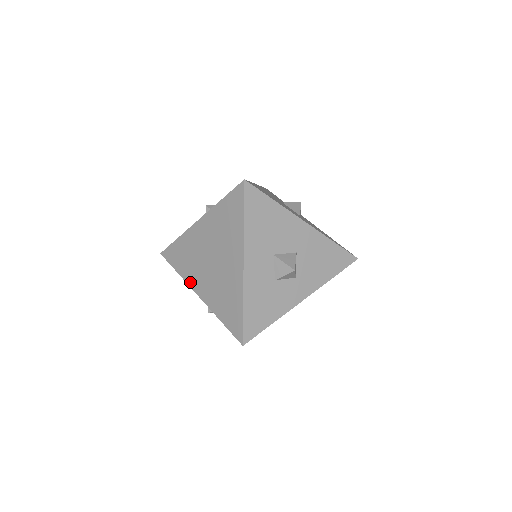
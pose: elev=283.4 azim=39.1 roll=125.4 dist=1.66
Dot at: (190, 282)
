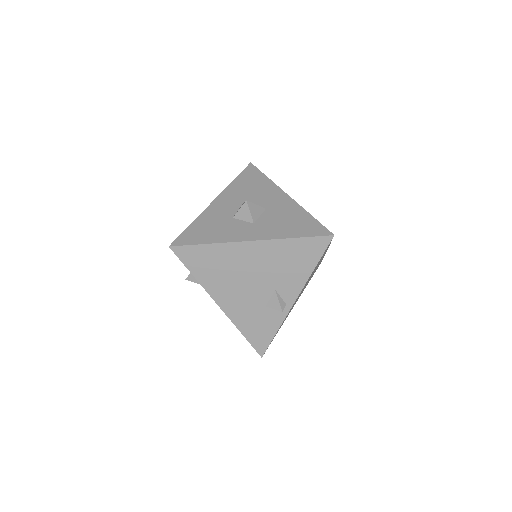
Dot at: occluded
